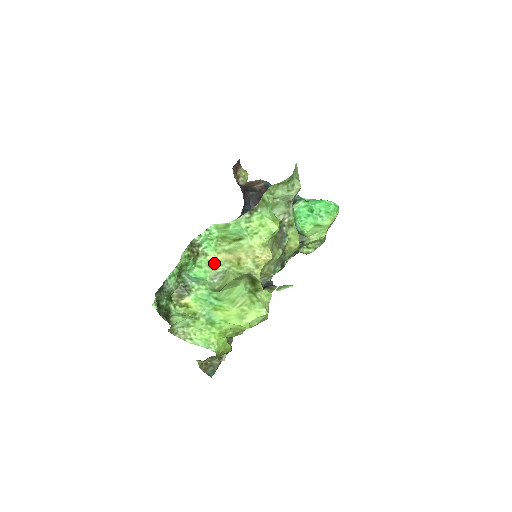
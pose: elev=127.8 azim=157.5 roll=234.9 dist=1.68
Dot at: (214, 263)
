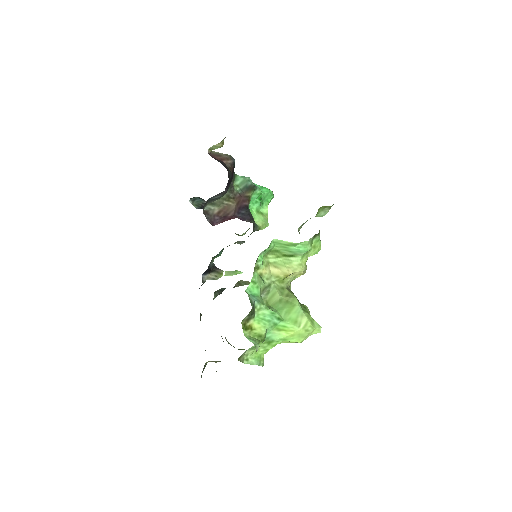
Dot at: (262, 277)
